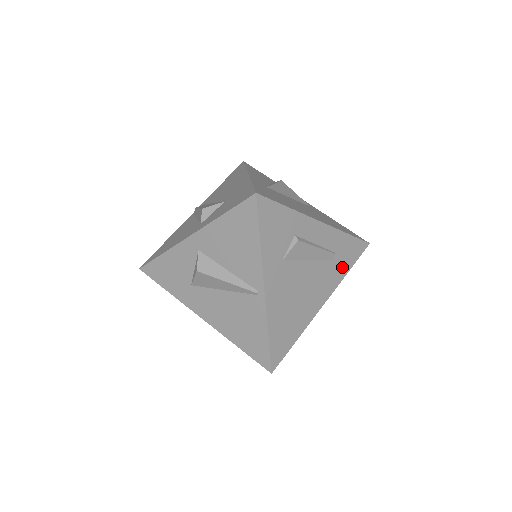
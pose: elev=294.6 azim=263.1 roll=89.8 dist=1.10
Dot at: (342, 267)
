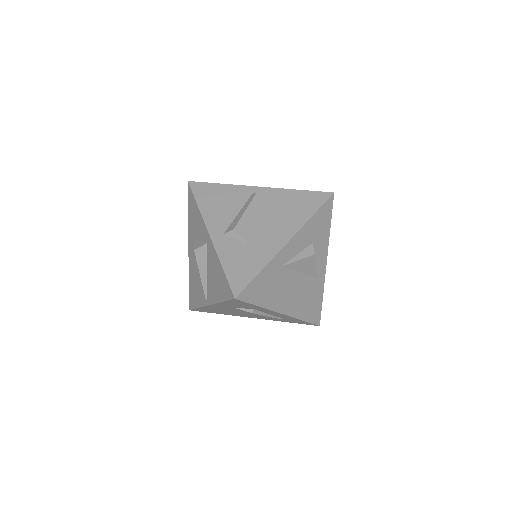
Dot at: (284, 320)
